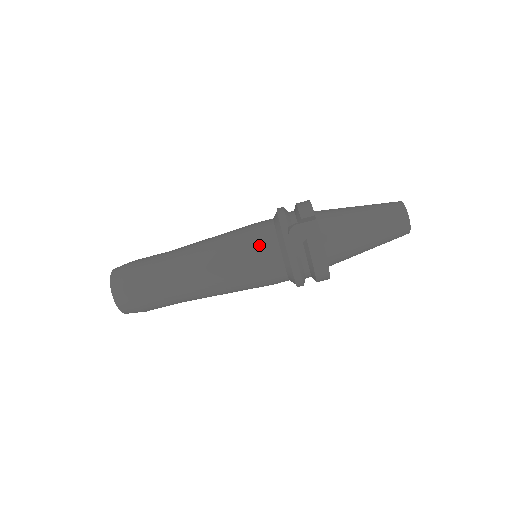
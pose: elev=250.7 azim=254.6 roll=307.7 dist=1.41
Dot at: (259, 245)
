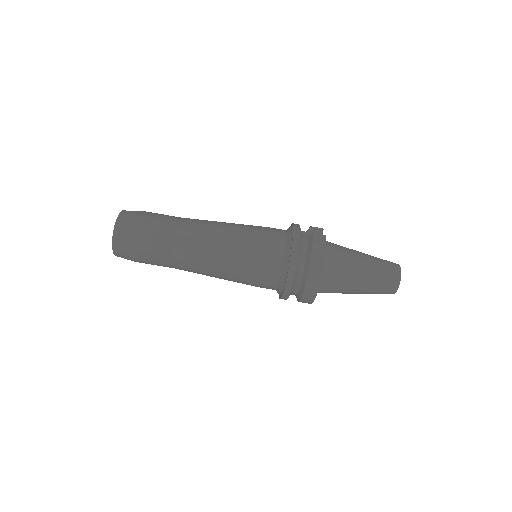
Dot at: (269, 229)
